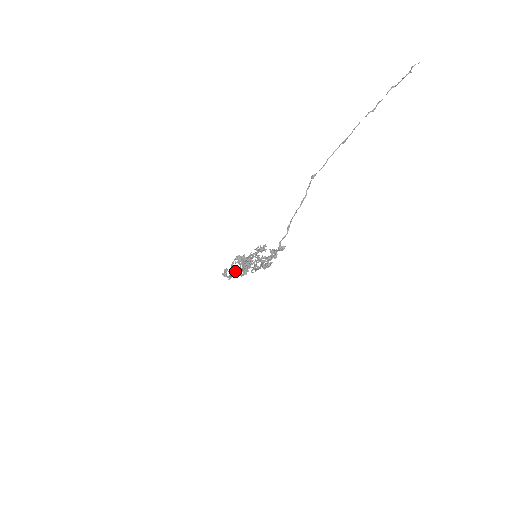
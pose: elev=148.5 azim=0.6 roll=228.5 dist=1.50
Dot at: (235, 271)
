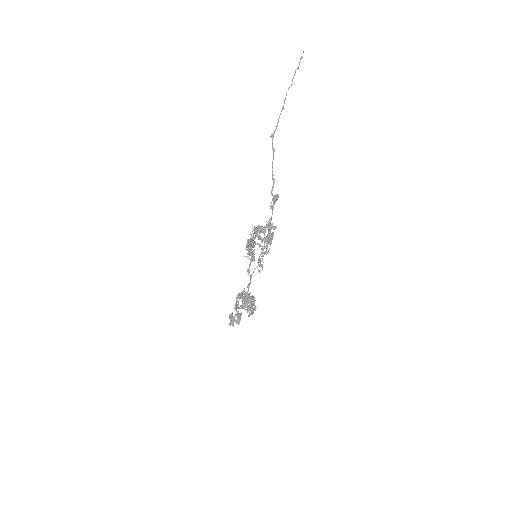
Dot at: occluded
